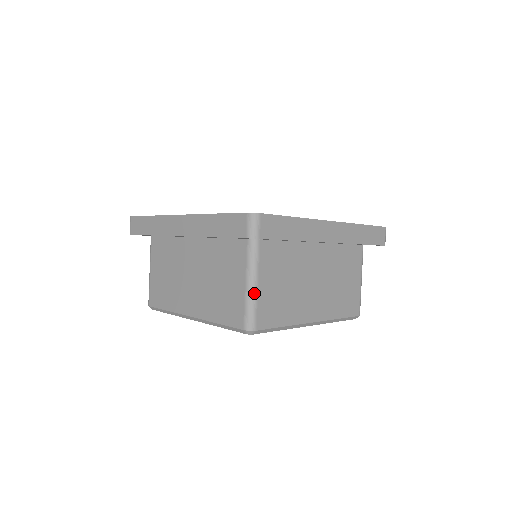
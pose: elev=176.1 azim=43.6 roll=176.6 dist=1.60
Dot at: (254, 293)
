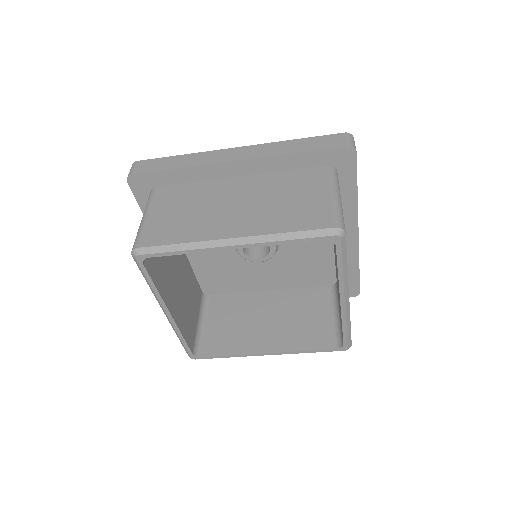
Dot at: (340, 203)
